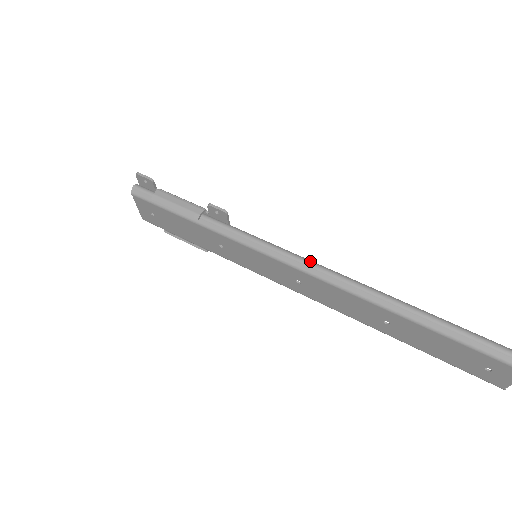
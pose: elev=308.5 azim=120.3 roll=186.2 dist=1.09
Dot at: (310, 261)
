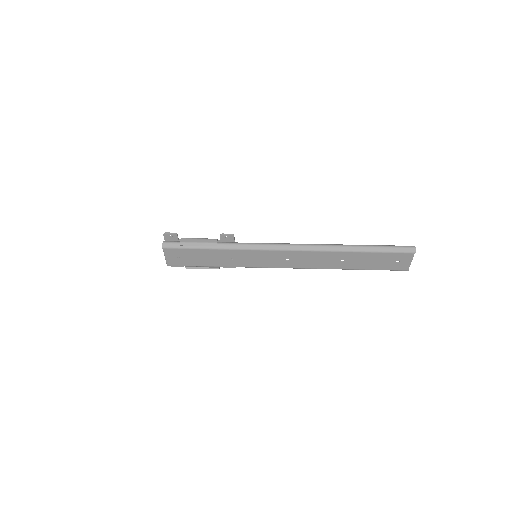
Dot at: (292, 244)
